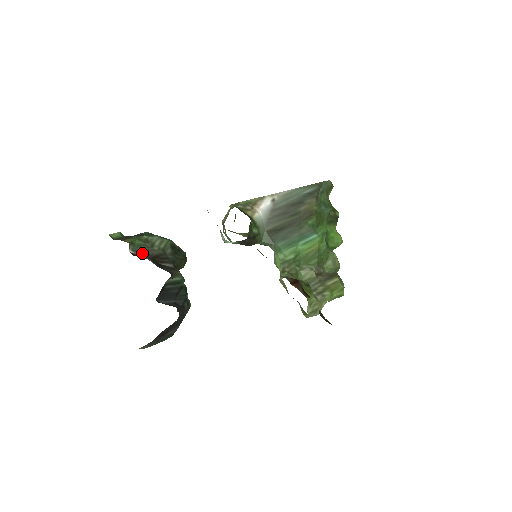
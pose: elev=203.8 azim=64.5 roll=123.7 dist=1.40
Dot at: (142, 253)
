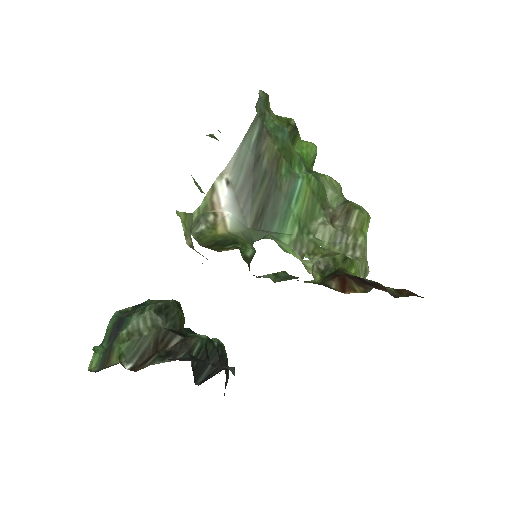
Dot at: (139, 355)
